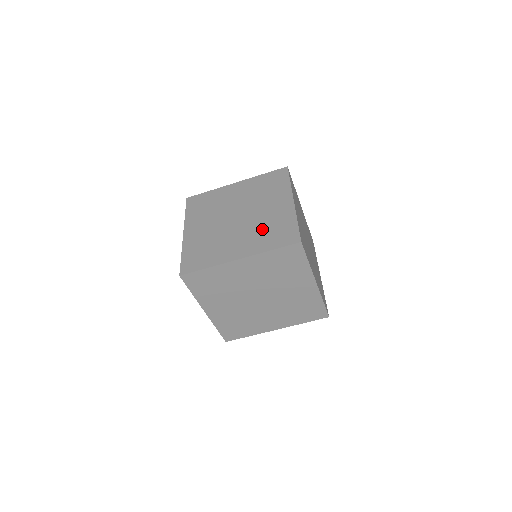
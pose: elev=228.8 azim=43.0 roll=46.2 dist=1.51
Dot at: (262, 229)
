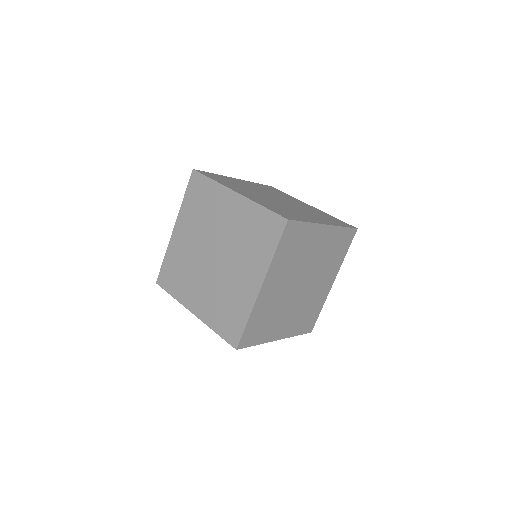
Dot at: occluded
